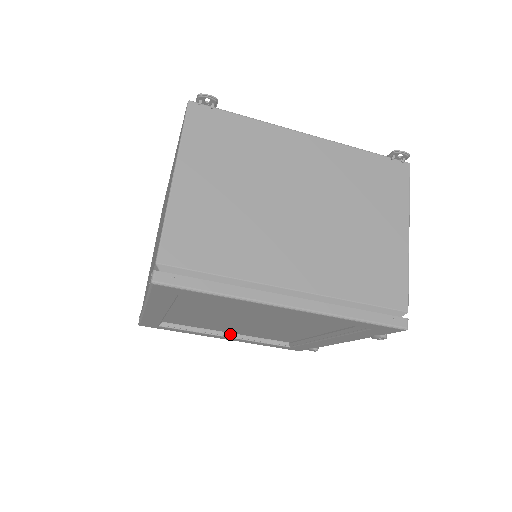
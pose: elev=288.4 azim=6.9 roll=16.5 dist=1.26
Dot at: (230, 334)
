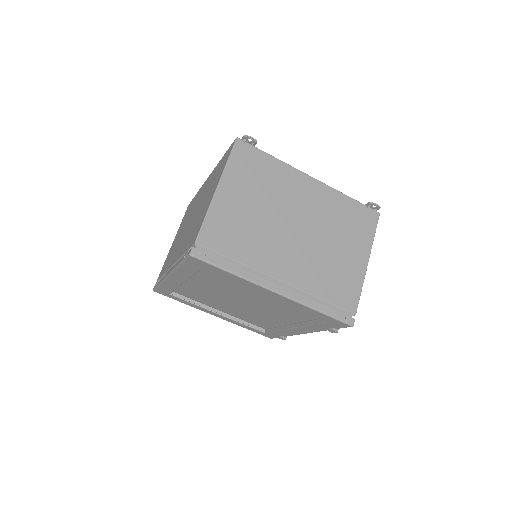
Dot at: (222, 312)
